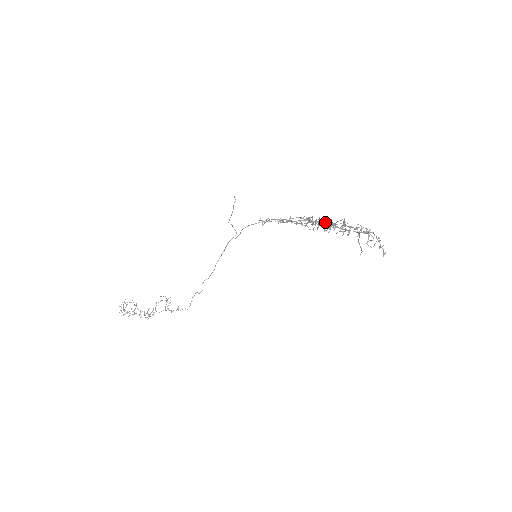
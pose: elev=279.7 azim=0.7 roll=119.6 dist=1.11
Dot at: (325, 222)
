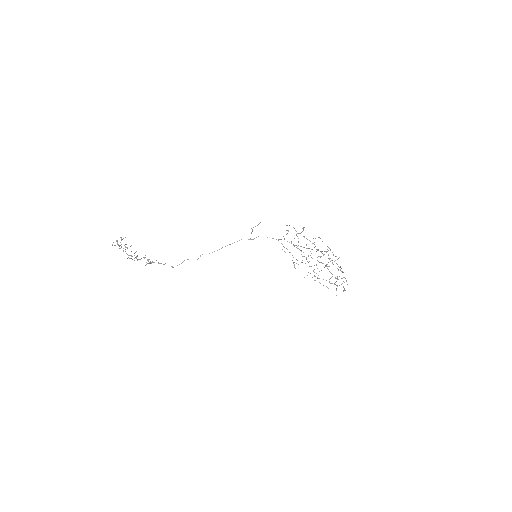
Dot at: occluded
